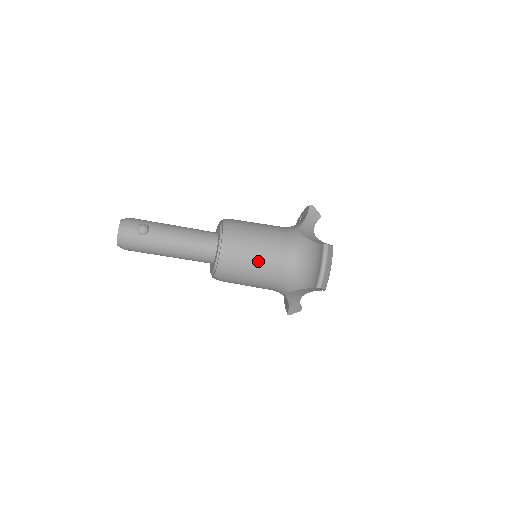
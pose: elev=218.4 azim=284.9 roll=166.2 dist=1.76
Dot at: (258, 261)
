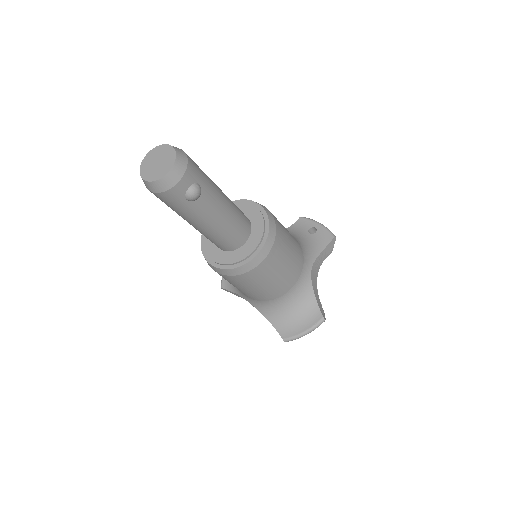
Dot at: (262, 287)
